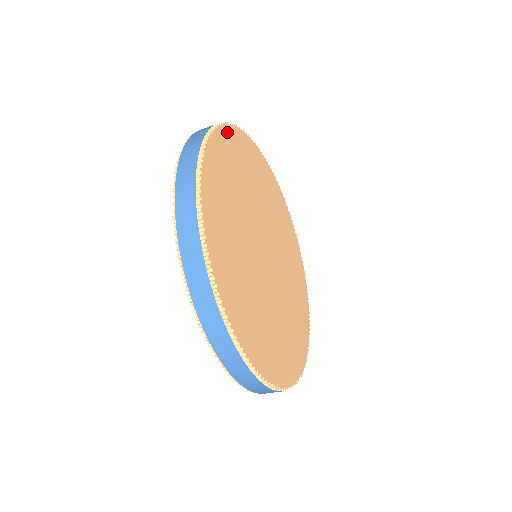
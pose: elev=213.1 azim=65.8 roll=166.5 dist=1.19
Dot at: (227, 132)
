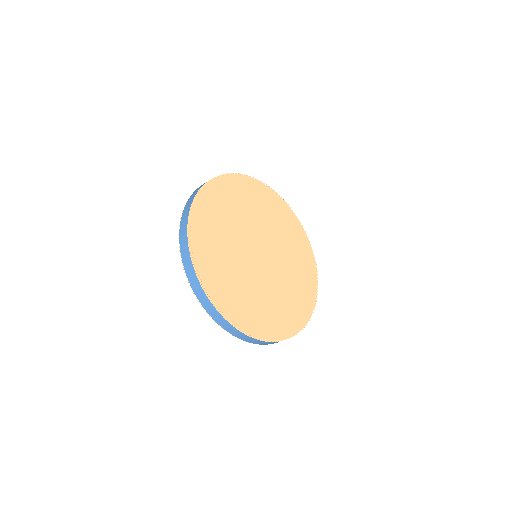
Dot at: (202, 198)
